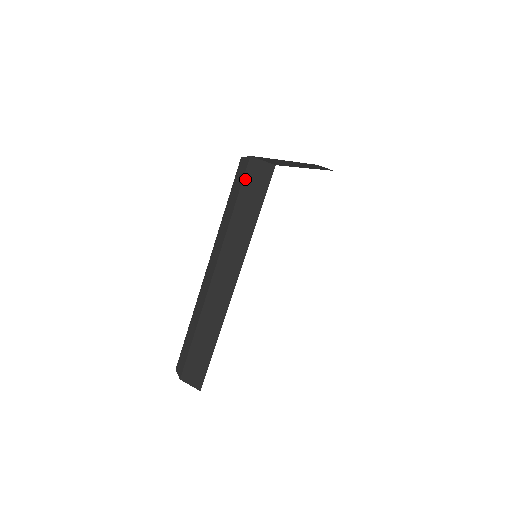
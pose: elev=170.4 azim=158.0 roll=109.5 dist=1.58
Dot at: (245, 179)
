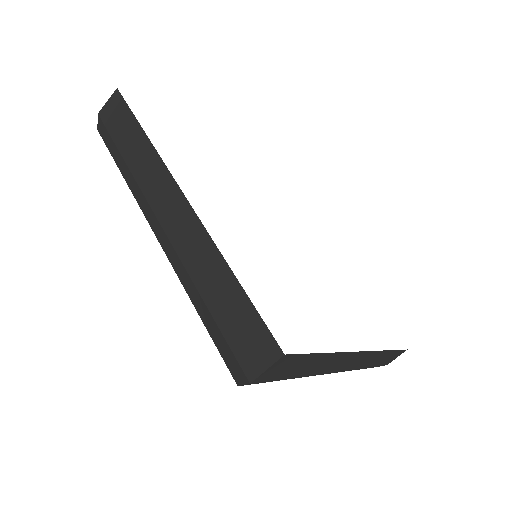
Dot at: (108, 128)
